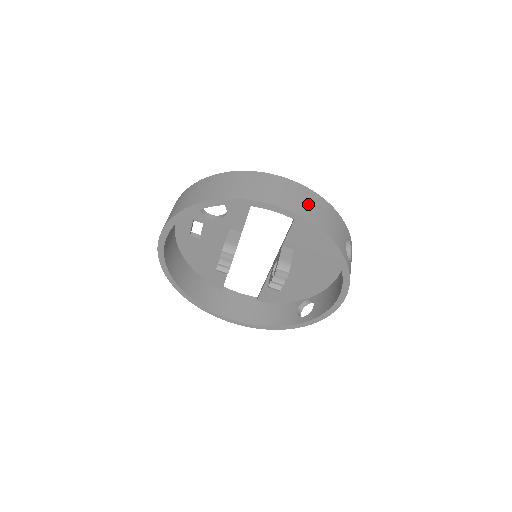
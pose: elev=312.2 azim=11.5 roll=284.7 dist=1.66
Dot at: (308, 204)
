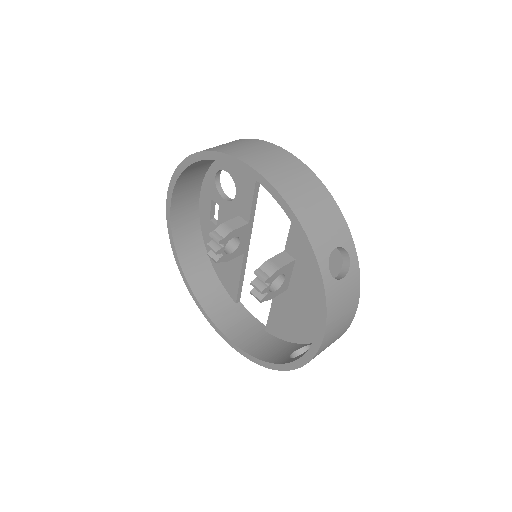
Dot at: (292, 178)
